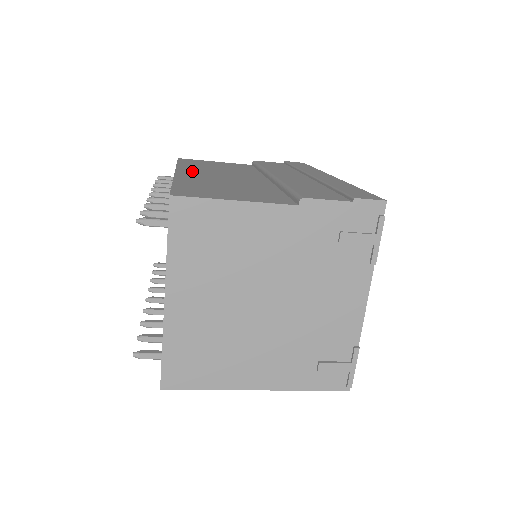
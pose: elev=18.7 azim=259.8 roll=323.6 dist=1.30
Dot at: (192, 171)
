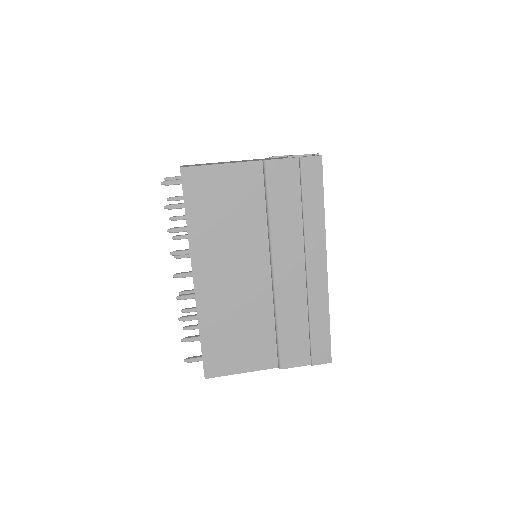
Dot at: (206, 268)
